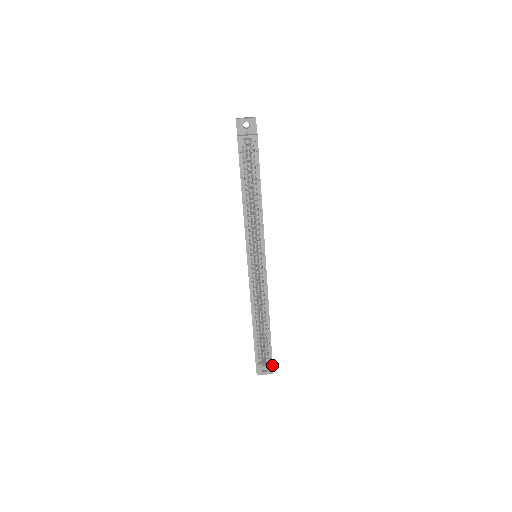
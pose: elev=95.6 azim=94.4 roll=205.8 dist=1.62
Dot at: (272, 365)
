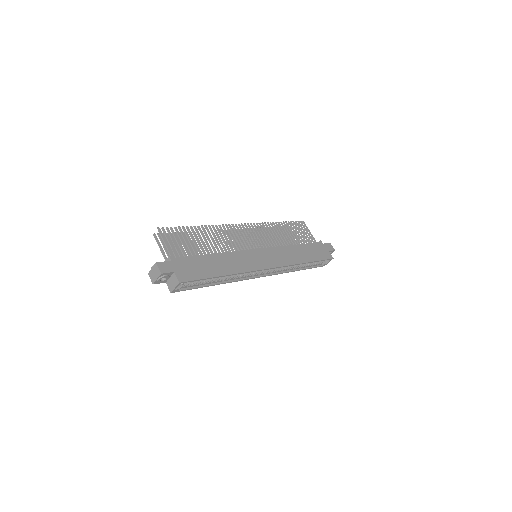
Dot at: (331, 259)
